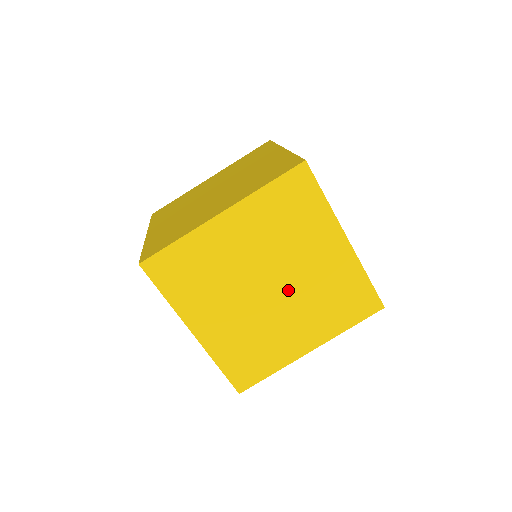
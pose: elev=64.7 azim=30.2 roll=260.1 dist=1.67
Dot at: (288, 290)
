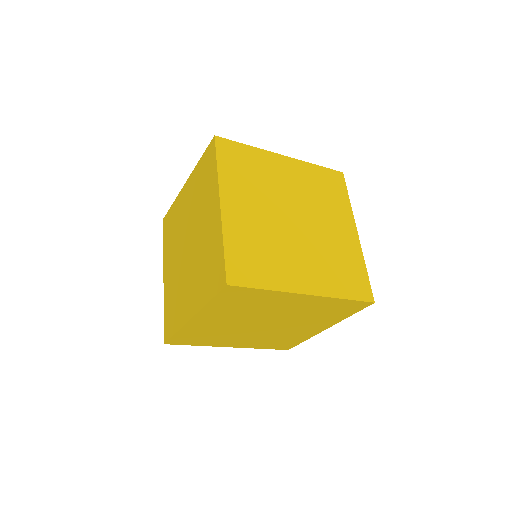
Dot at: (280, 321)
